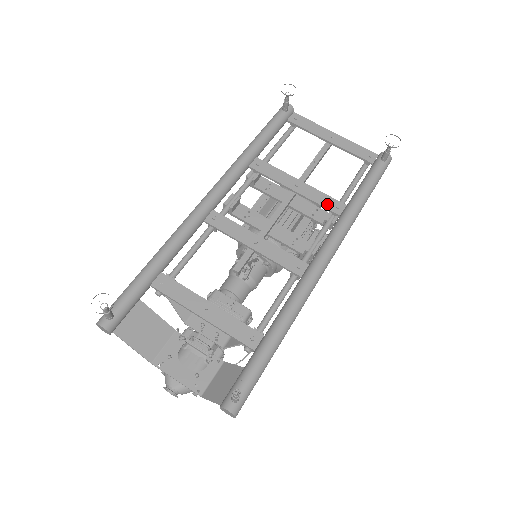
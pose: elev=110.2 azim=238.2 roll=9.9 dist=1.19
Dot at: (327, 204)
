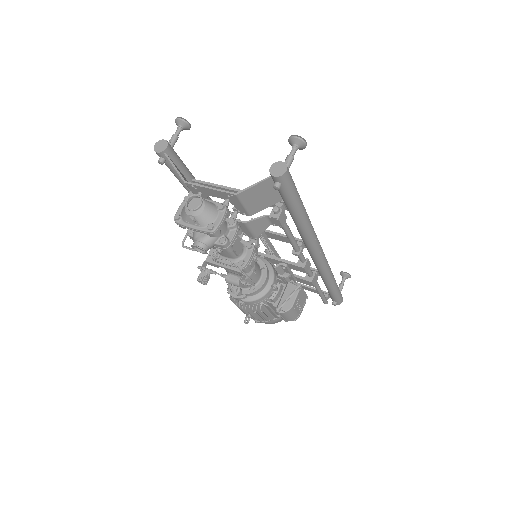
Dot at: occluded
